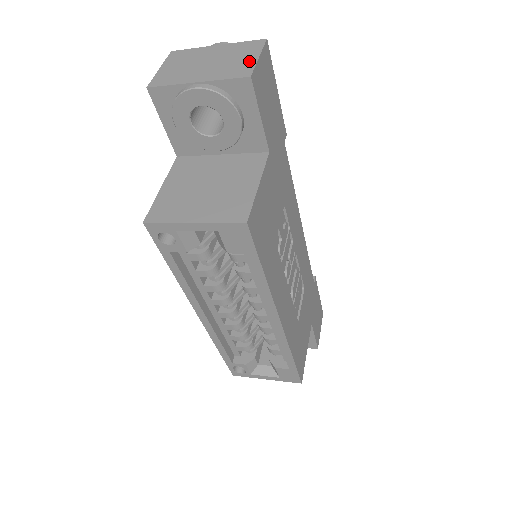
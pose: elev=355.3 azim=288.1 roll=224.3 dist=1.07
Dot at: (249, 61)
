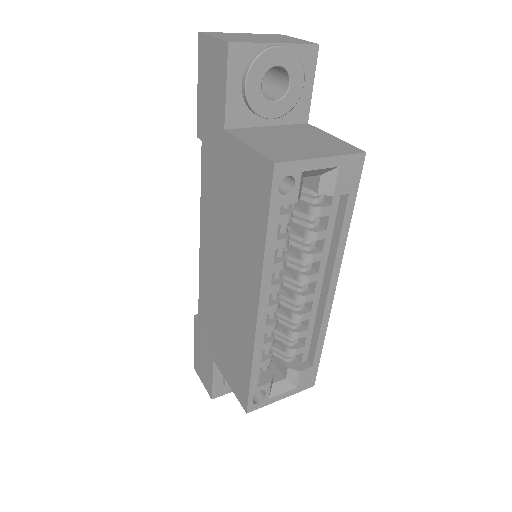
Dot at: (298, 39)
